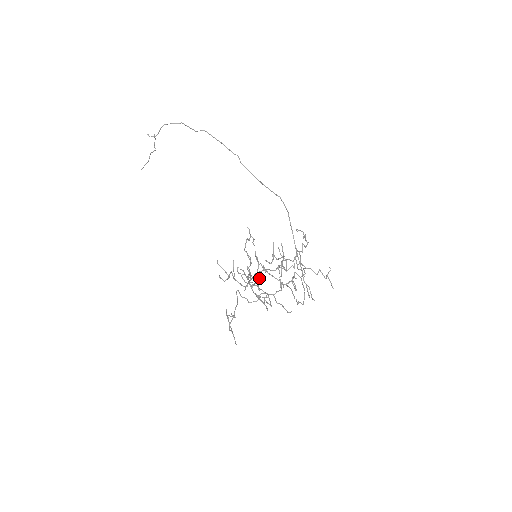
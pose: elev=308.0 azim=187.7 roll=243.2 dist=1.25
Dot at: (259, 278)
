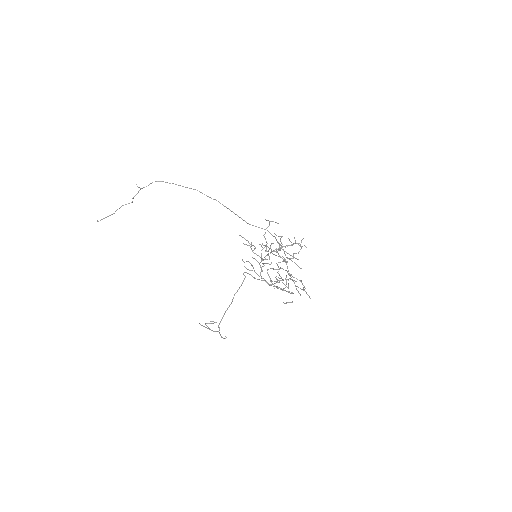
Dot at: (280, 248)
